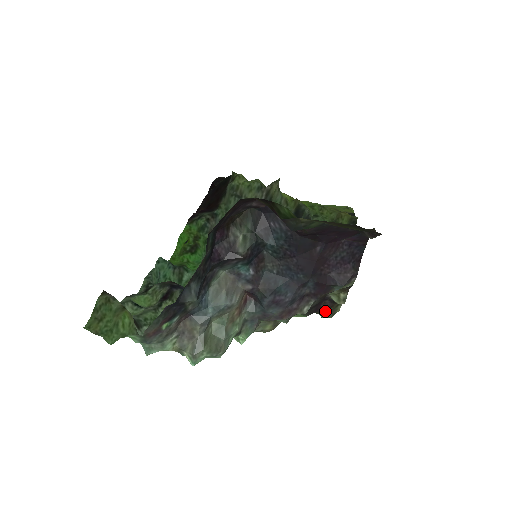
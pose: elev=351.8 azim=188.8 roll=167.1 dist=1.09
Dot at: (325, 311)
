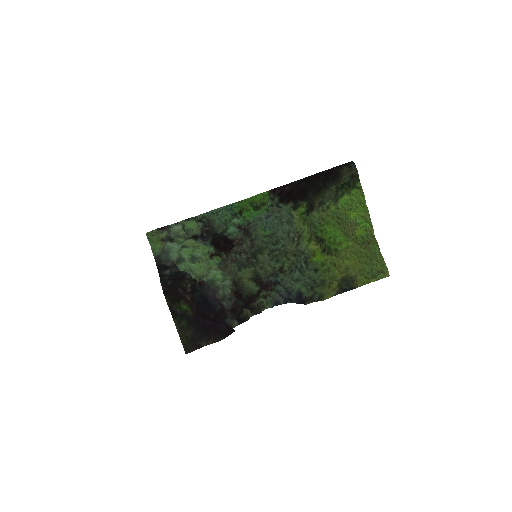
Dot at: (254, 305)
